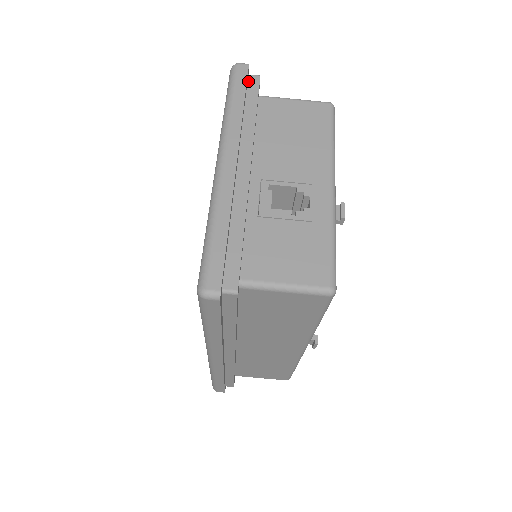
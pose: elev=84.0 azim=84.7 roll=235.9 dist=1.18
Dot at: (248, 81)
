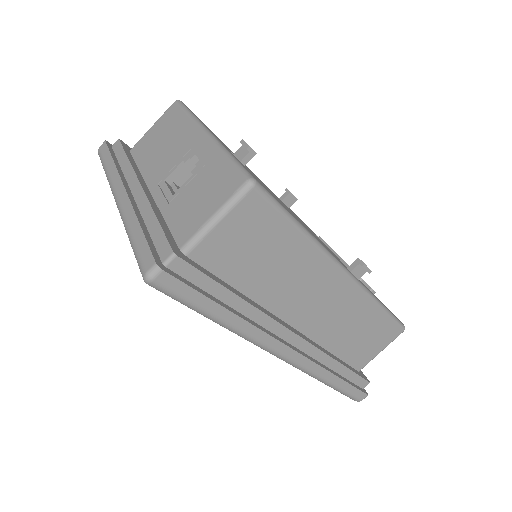
Dot at: (113, 149)
